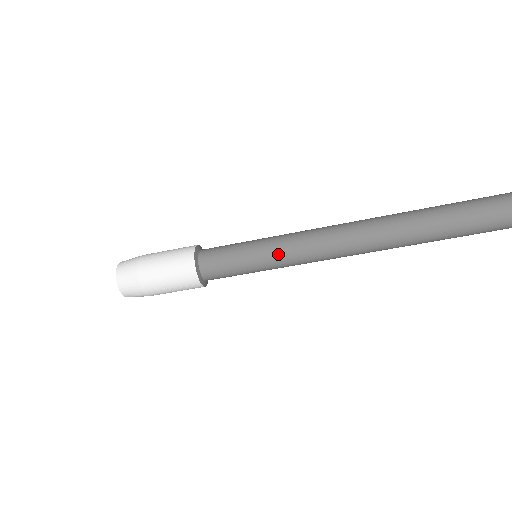
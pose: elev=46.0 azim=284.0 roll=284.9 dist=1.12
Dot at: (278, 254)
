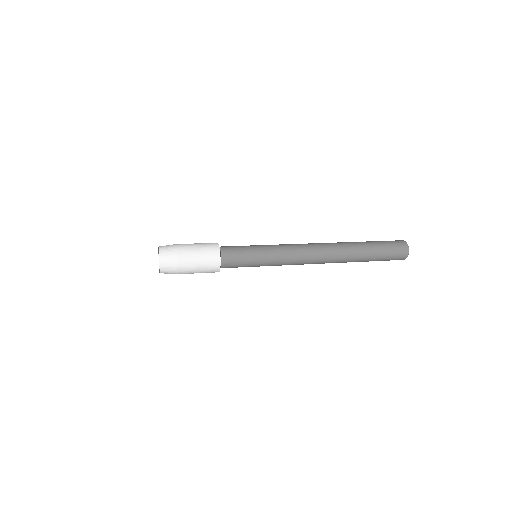
Dot at: (274, 264)
